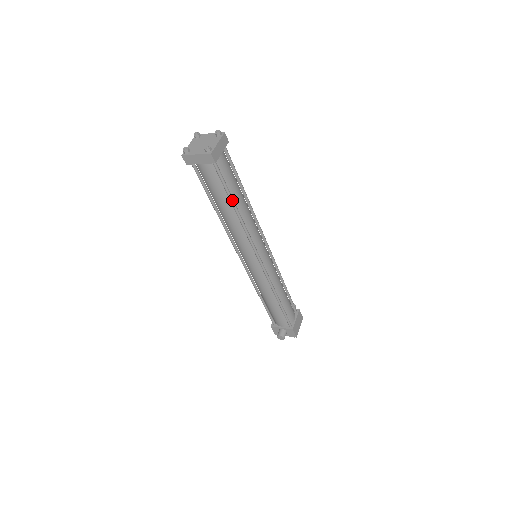
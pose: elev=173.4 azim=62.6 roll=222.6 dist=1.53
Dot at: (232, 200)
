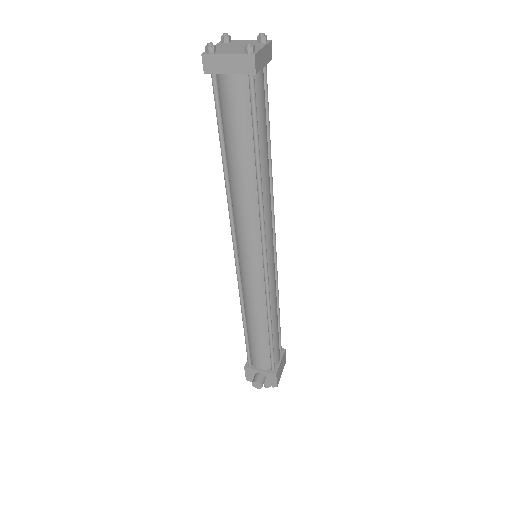
Dot at: (258, 150)
